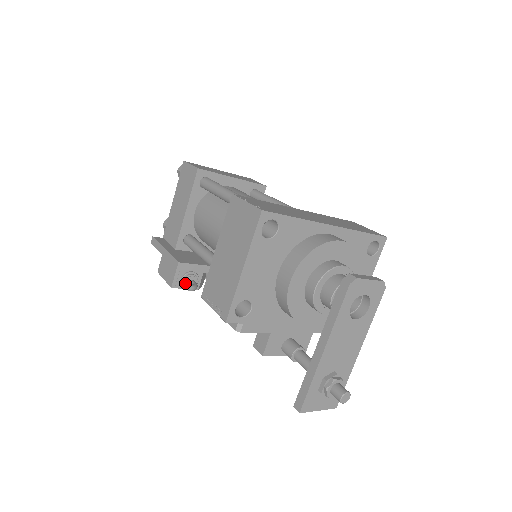
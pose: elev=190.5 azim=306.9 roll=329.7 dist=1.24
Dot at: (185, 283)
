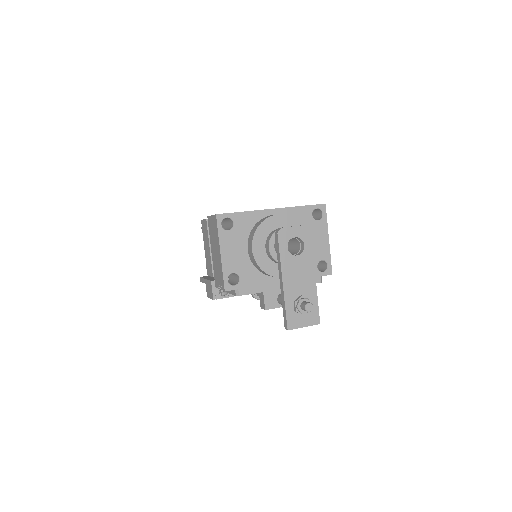
Dot at: occluded
